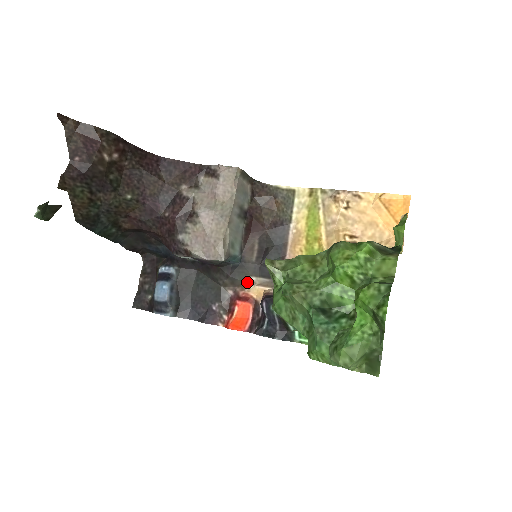
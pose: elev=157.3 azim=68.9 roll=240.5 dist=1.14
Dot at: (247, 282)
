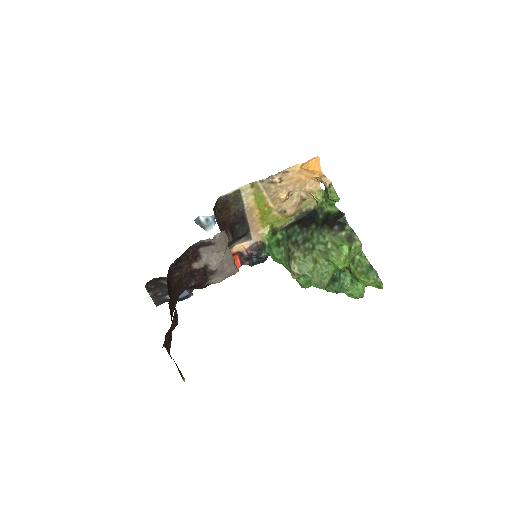
Dot at: occluded
